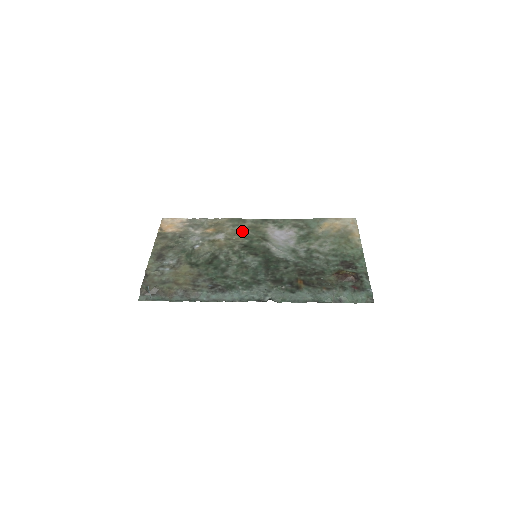
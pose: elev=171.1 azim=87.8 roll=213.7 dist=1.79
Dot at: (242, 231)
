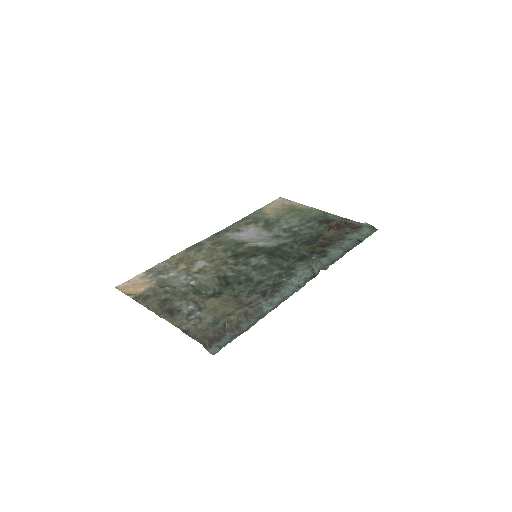
Dot at: (213, 250)
